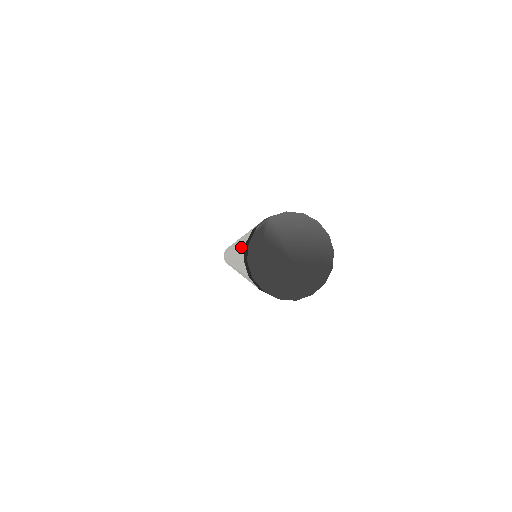
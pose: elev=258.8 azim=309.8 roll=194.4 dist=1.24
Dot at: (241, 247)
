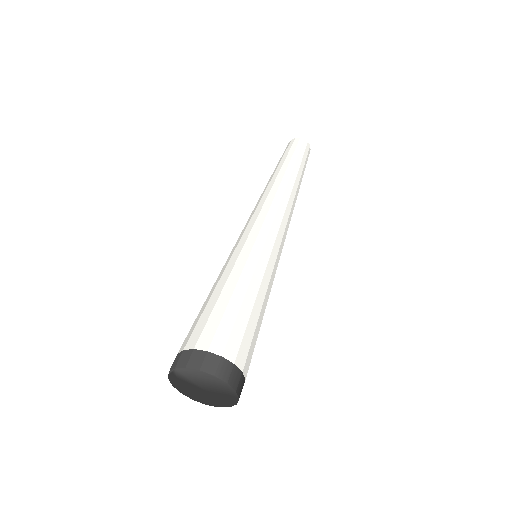
Dot at: occluded
